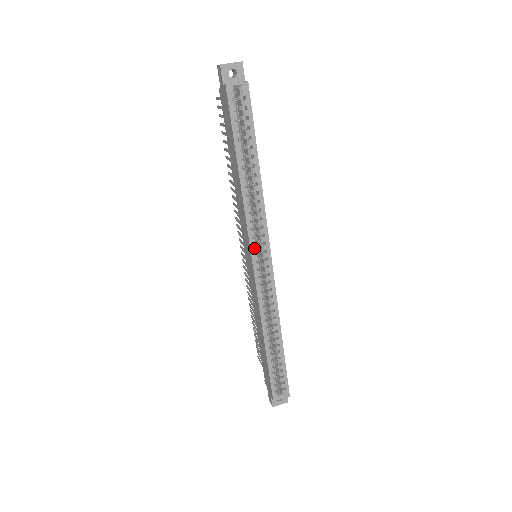
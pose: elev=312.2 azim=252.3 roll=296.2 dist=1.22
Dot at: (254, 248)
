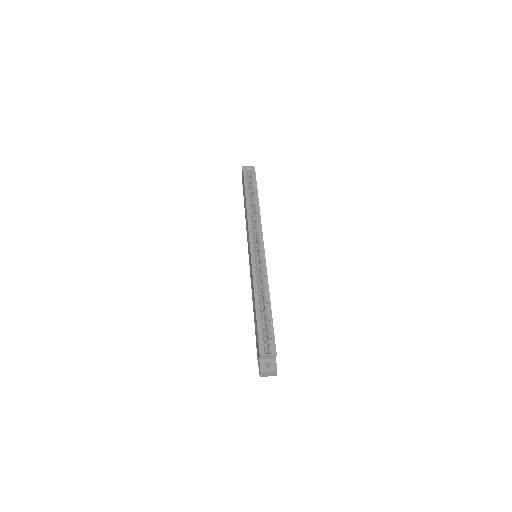
Dot at: (252, 236)
